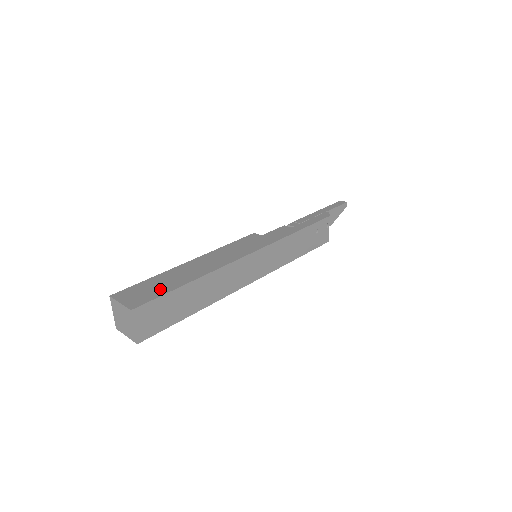
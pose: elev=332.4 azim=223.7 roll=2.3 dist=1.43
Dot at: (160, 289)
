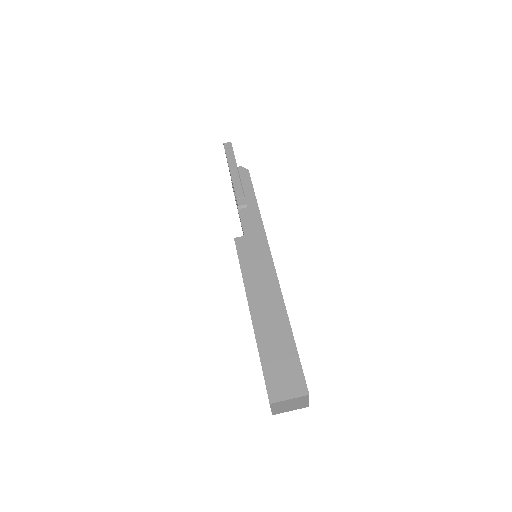
Dot at: (288, 358)
